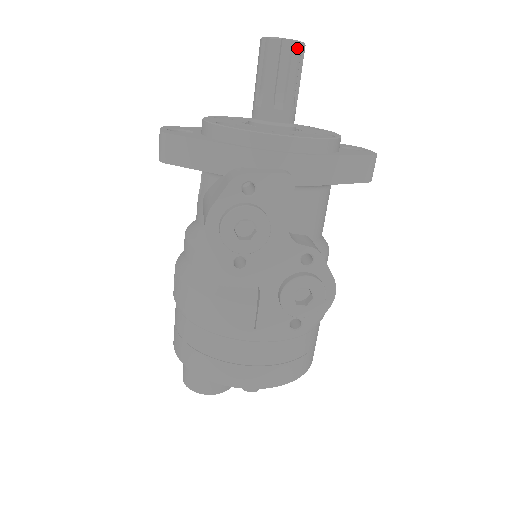
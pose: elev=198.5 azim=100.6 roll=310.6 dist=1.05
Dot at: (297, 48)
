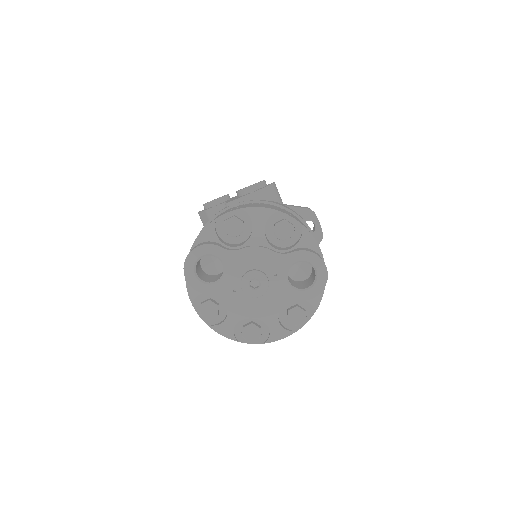
Dot at: occluded
